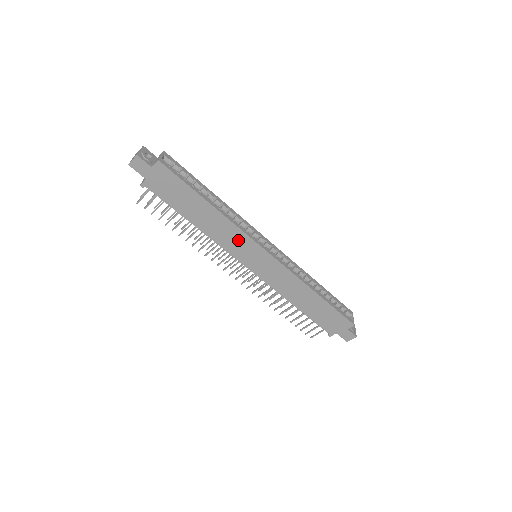
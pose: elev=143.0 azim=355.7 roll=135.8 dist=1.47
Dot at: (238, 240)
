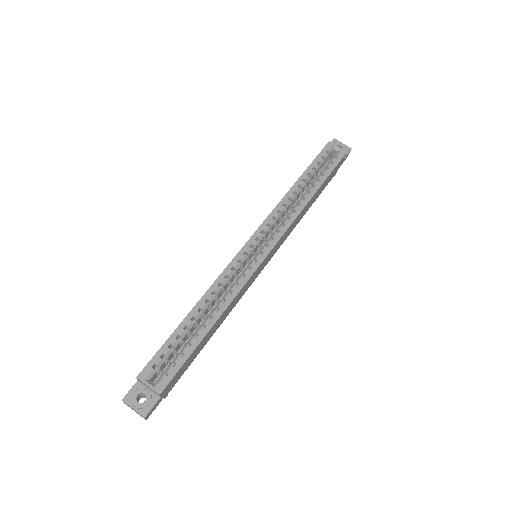
Dot at: (246, 286)
